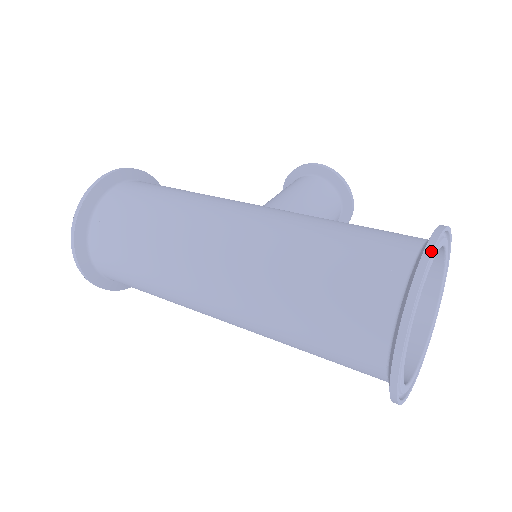
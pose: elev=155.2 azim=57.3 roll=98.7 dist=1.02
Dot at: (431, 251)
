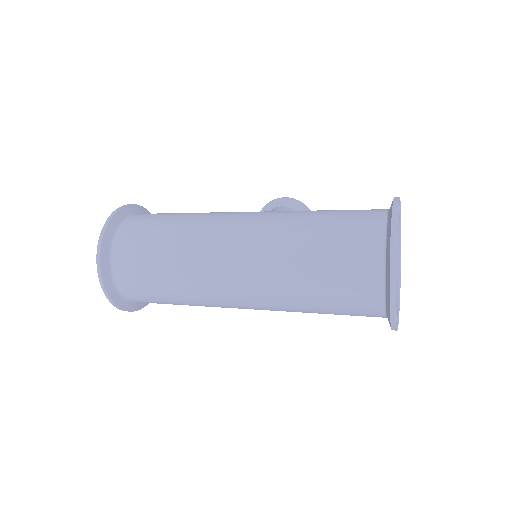
Dot at: (397, 203)
